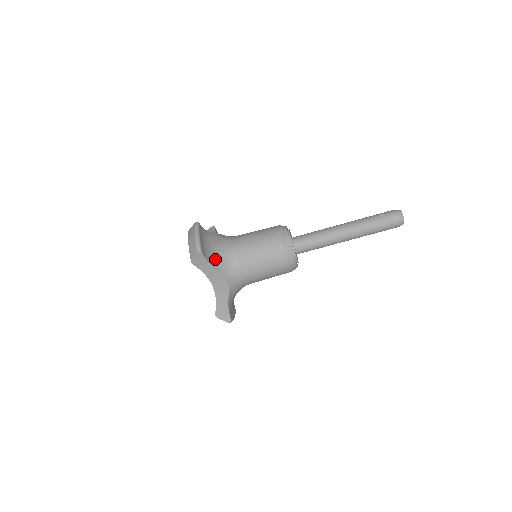
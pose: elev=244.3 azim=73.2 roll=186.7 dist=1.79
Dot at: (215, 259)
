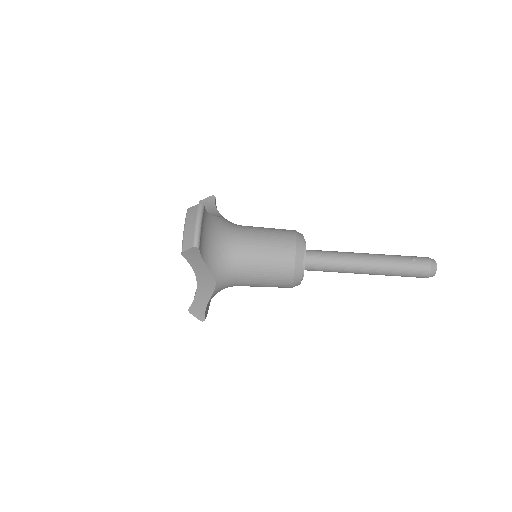
Dot at: (210, 255)
